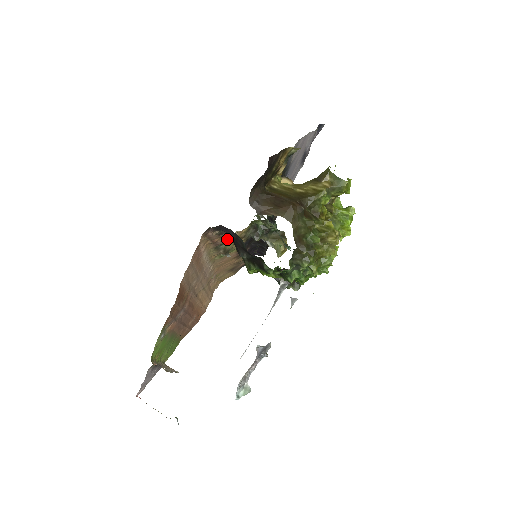
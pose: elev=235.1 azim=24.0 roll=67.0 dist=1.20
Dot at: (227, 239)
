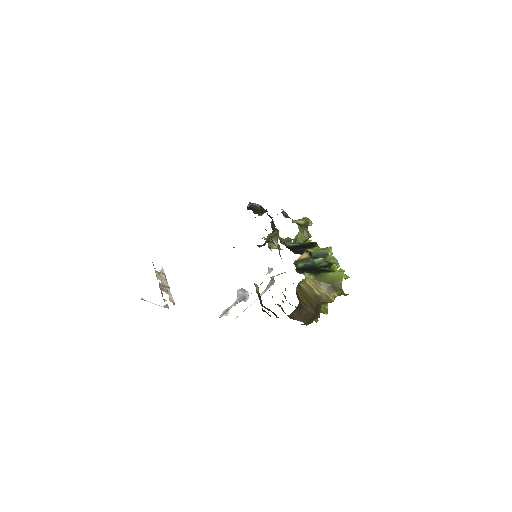
Dot at: occluded
